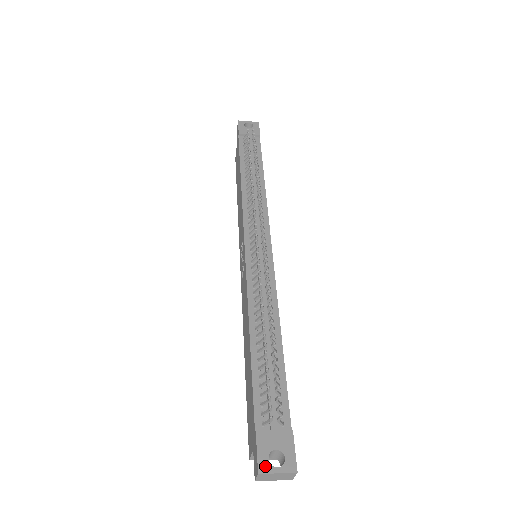
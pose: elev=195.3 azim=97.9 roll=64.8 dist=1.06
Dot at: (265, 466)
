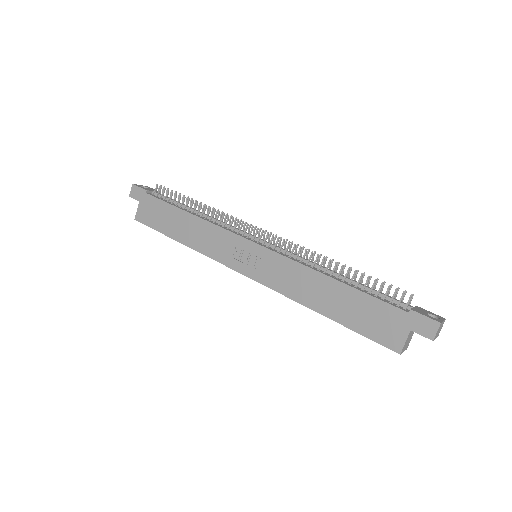
Dot at: (437, 320)
